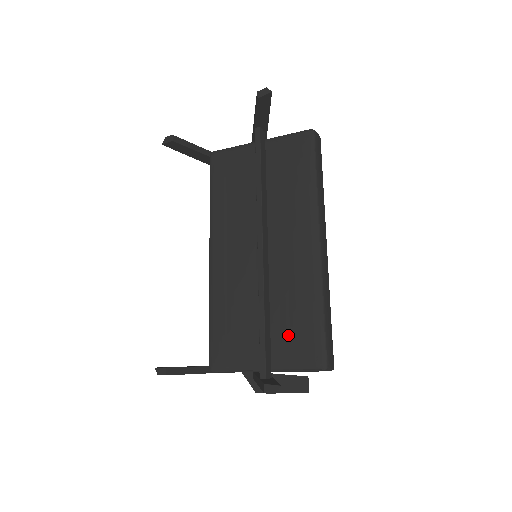
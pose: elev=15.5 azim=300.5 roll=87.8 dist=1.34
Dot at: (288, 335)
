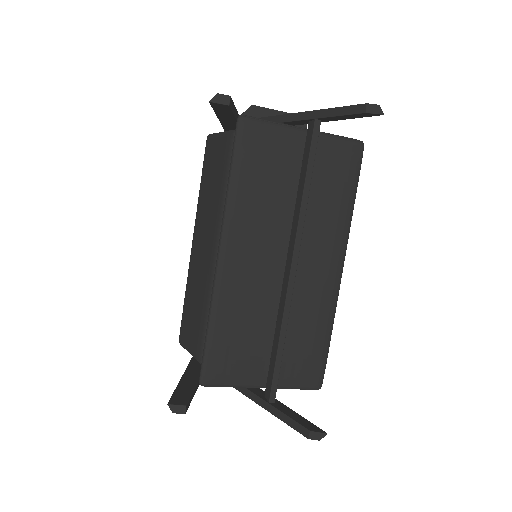
Dot at: (295, 358)
